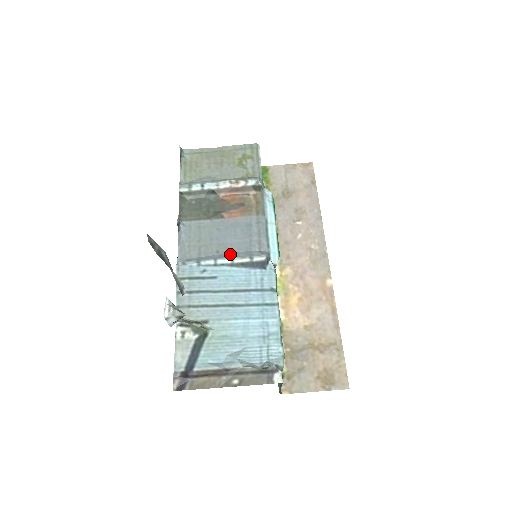
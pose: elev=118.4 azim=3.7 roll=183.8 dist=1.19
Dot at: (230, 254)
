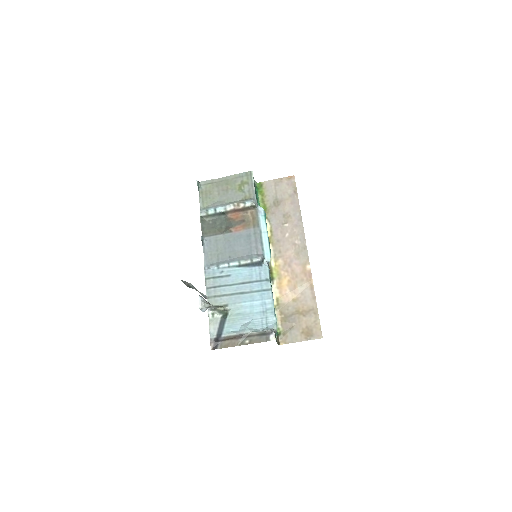
Dot at: (238, 258)
